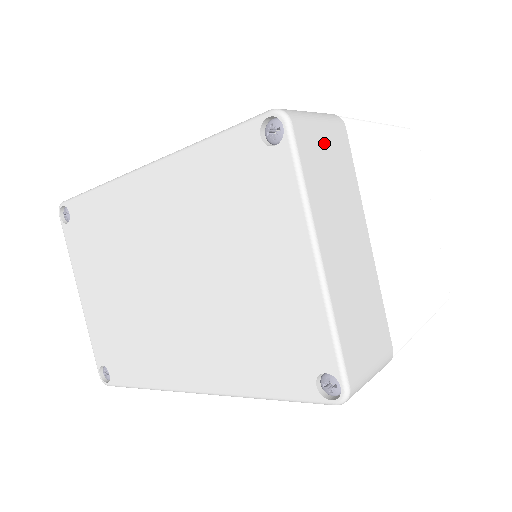
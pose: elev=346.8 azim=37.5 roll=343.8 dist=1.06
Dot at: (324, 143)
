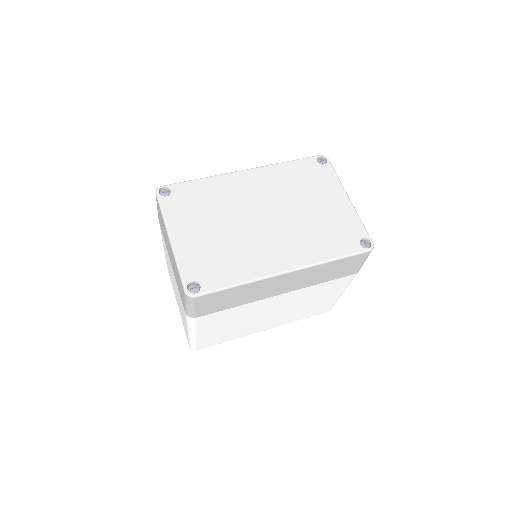
Dot at: occluded
